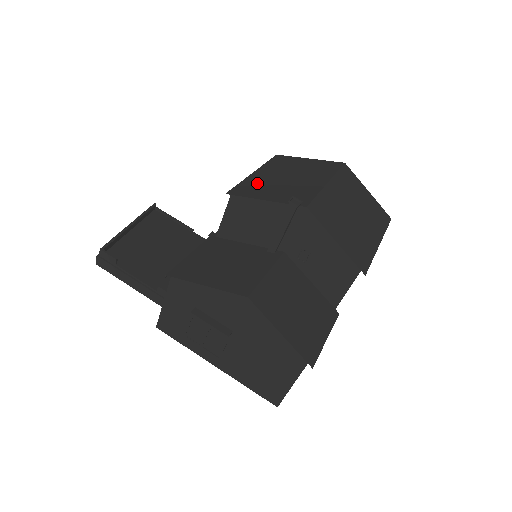
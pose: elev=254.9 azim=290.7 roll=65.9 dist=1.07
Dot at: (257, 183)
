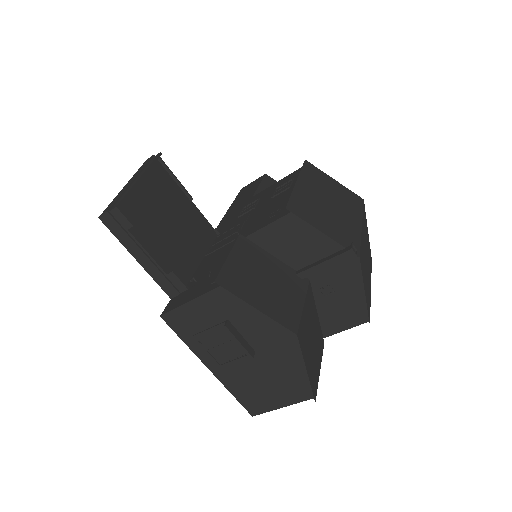
Dot at: (307, 202)
